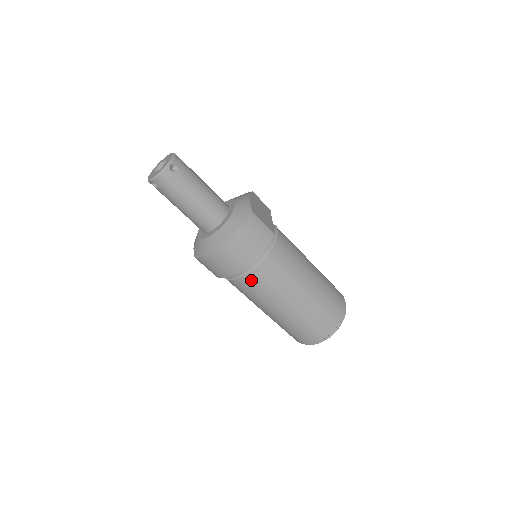
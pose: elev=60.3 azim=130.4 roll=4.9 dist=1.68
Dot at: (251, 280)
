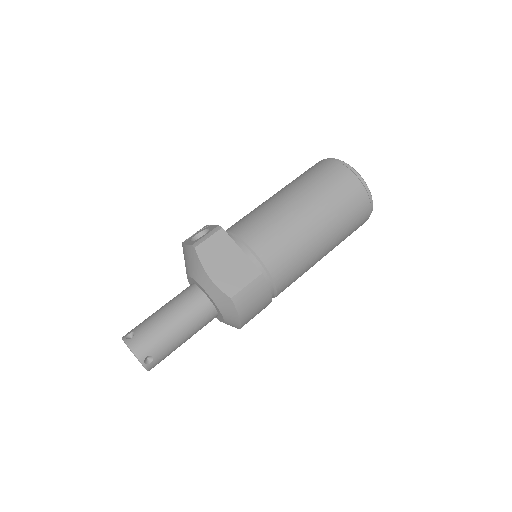
Dot at: occluded
